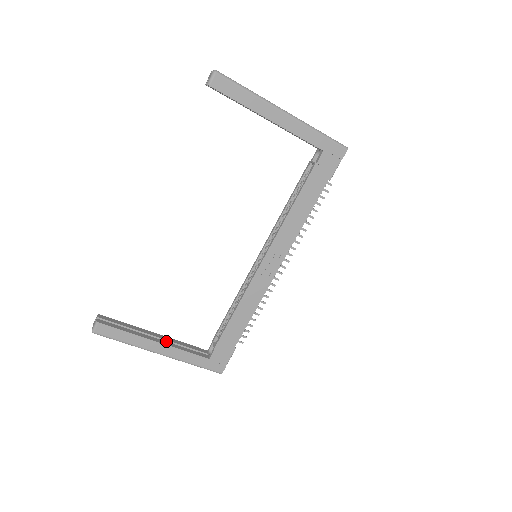
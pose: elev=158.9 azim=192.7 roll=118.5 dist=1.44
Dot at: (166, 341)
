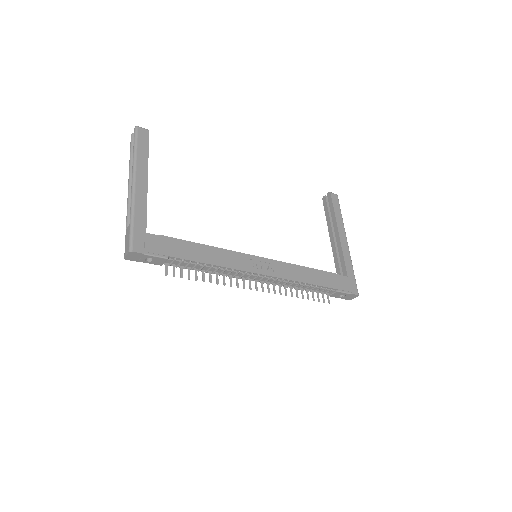
Dot at: occluded
